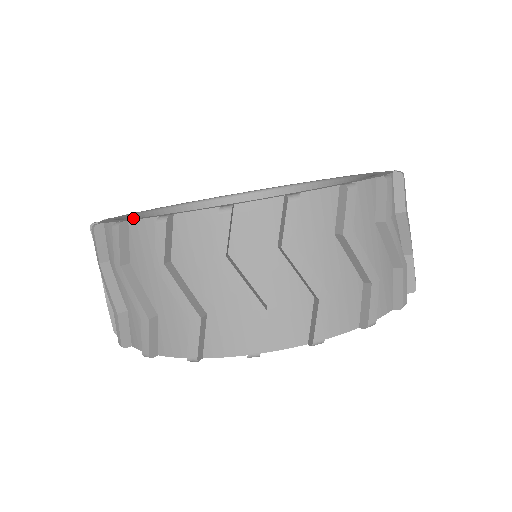
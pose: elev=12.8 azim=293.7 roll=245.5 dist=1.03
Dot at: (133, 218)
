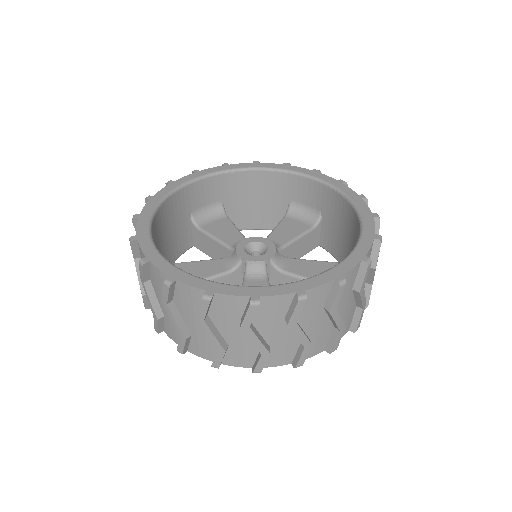
Dot at: (208, 281)
